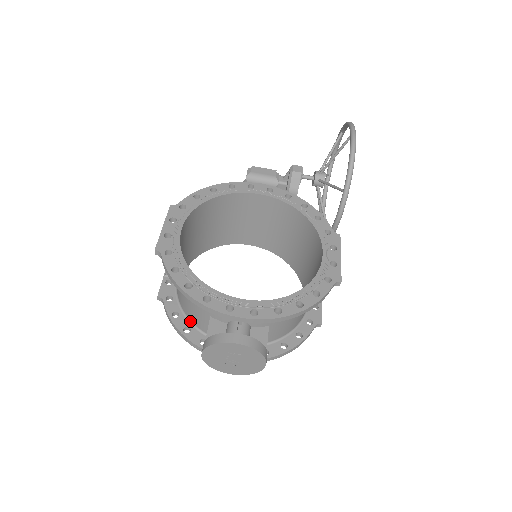
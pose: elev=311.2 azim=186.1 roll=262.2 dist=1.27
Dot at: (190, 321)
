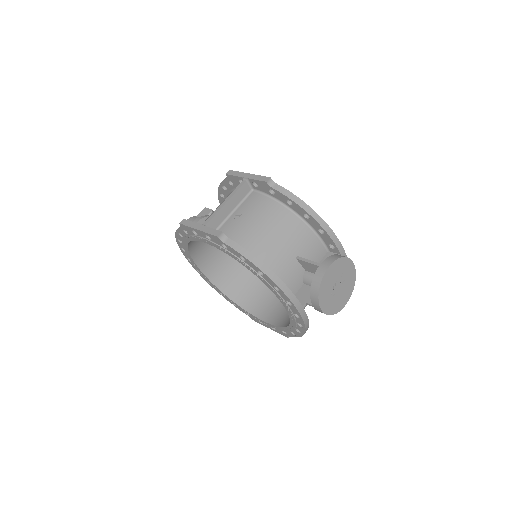
Dot at: occluded
